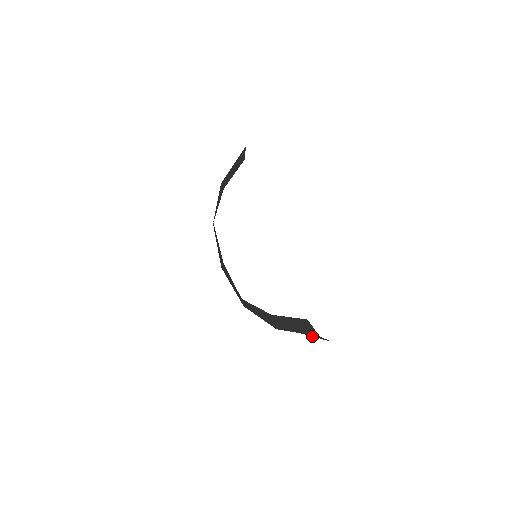
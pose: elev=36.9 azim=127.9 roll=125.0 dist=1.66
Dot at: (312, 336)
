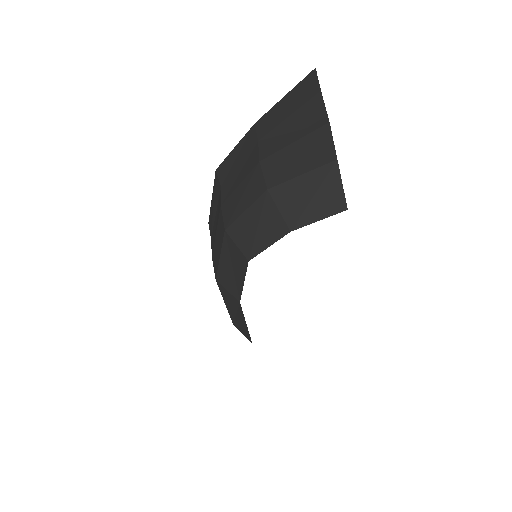
Dot at: occluded
